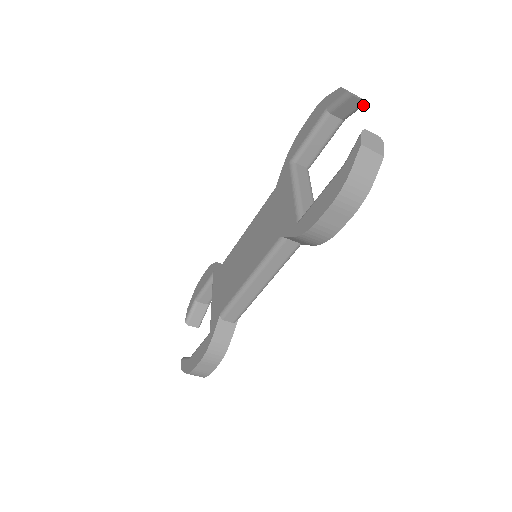
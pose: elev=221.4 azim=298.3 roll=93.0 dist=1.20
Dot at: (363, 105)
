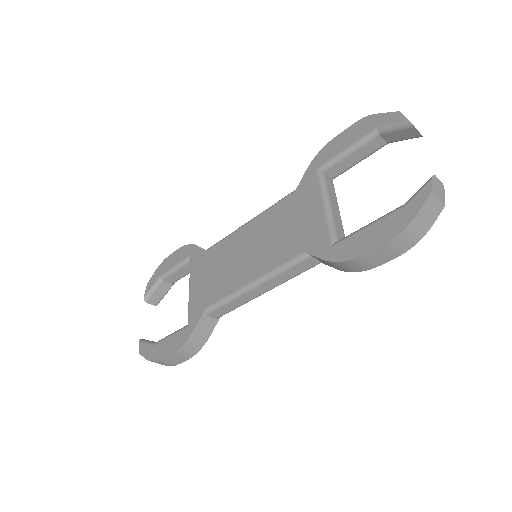
Dot at: (417, 137)
